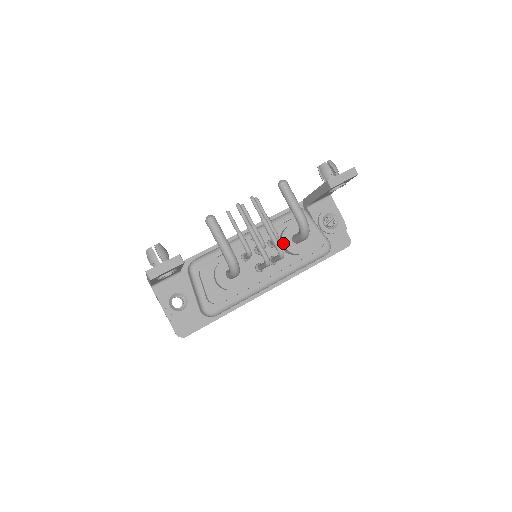
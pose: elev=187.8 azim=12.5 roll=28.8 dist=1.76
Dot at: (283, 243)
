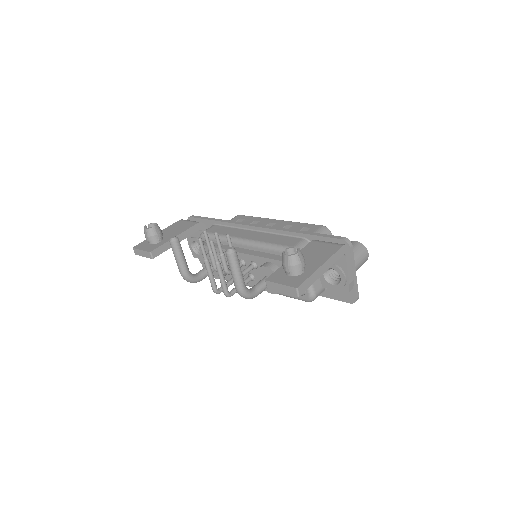
Dot at: (256, 275)
